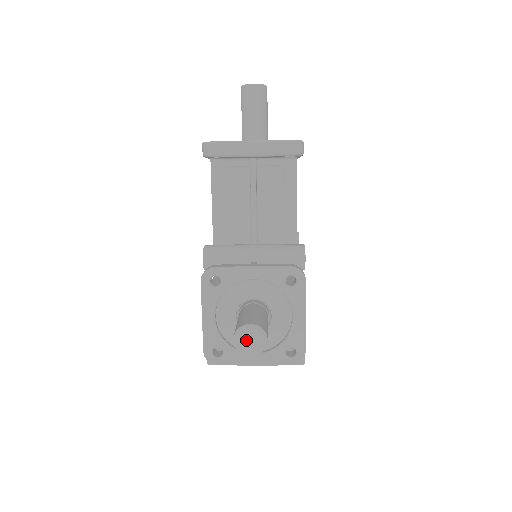
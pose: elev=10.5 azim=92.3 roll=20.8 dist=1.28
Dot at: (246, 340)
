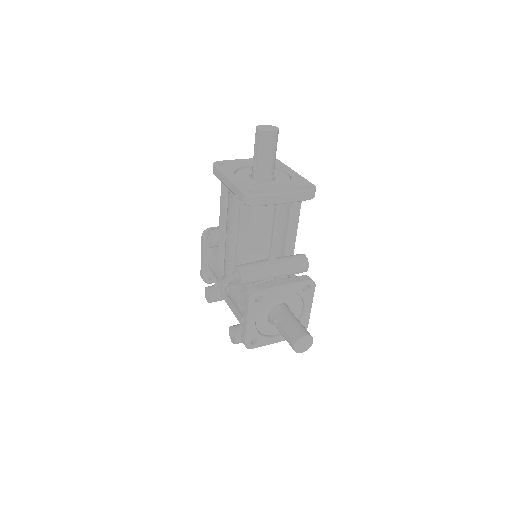
Dot at: (301, 345)
